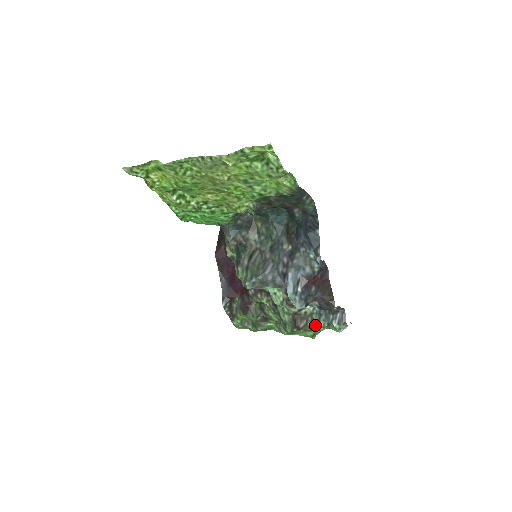
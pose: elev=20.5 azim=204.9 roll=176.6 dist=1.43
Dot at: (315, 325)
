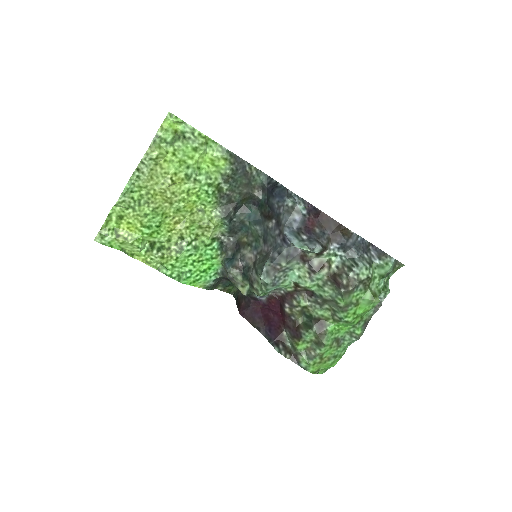
Dot at: (356, 271)
